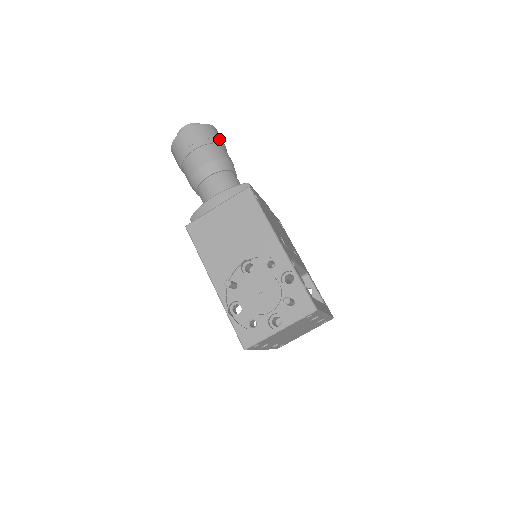
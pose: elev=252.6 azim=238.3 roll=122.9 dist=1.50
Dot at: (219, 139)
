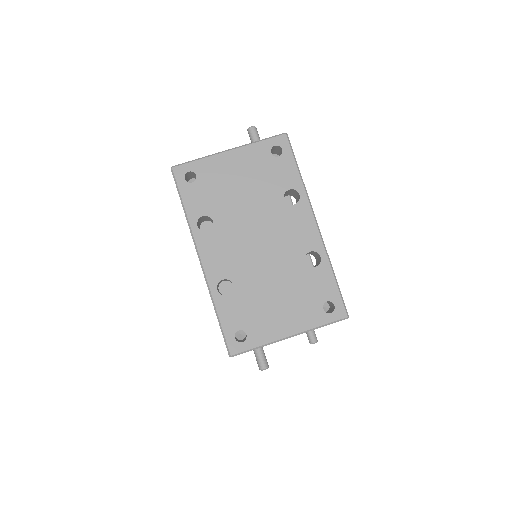
Dot at: occluded
